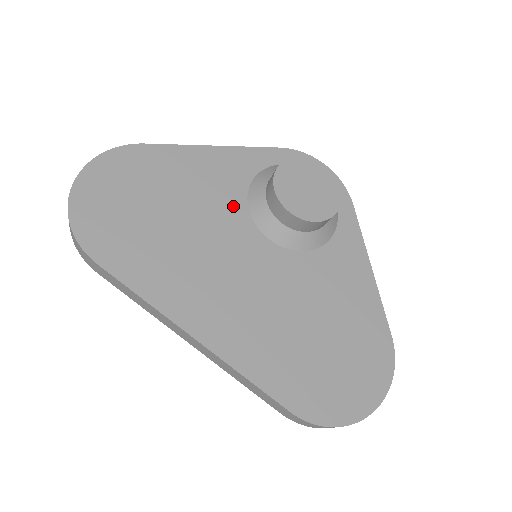
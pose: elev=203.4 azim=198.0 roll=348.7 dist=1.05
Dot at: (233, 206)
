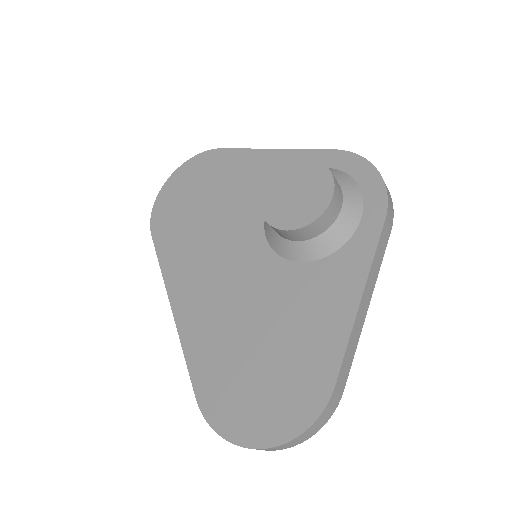
Dot at: (256, 206)
